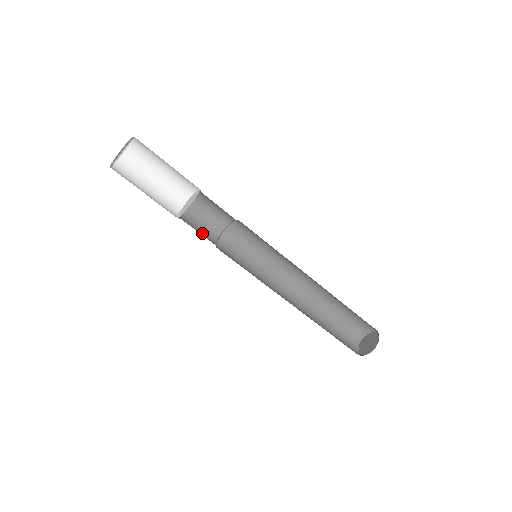
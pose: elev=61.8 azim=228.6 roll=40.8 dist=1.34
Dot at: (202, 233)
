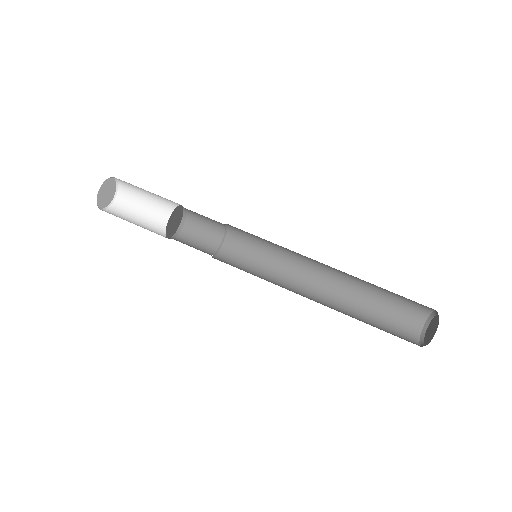
Dot at: occluded
